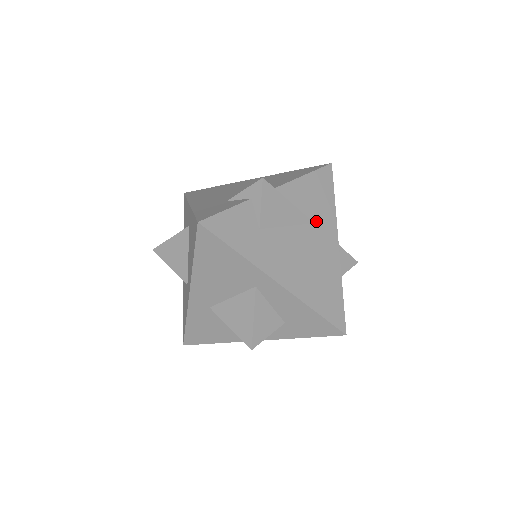
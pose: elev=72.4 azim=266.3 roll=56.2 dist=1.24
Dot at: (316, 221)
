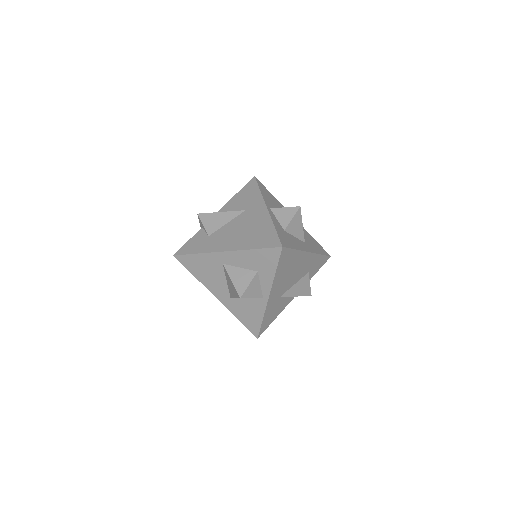
Dot at: (247, 208)
